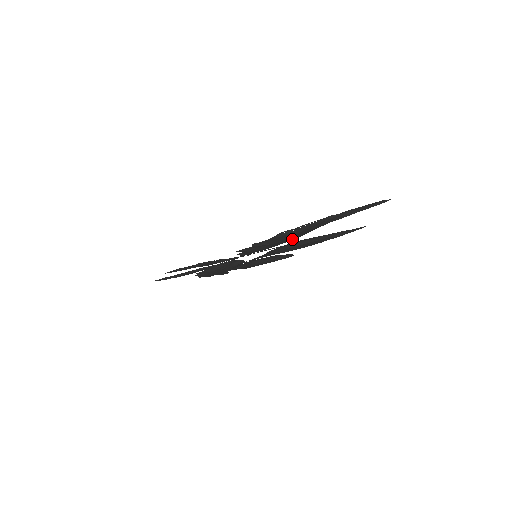
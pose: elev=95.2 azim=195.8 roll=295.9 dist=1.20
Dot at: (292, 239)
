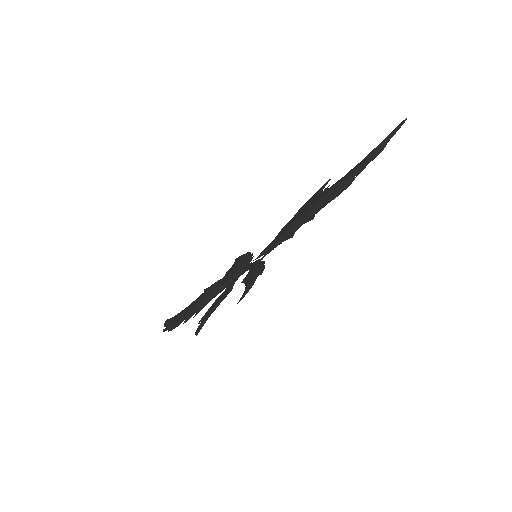
Dot at: occluded
